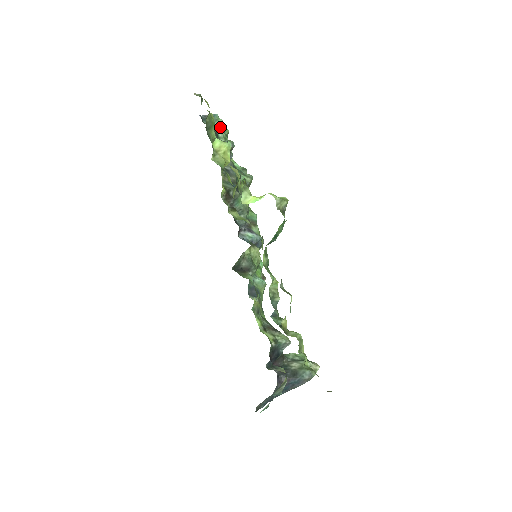
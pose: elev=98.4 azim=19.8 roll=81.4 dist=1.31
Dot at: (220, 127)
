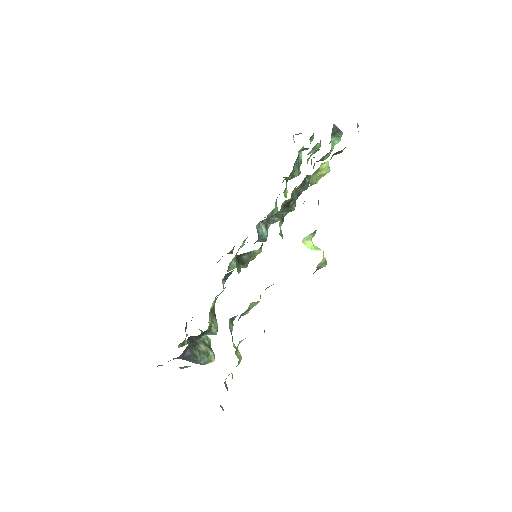
Dot at: (334, 143)
